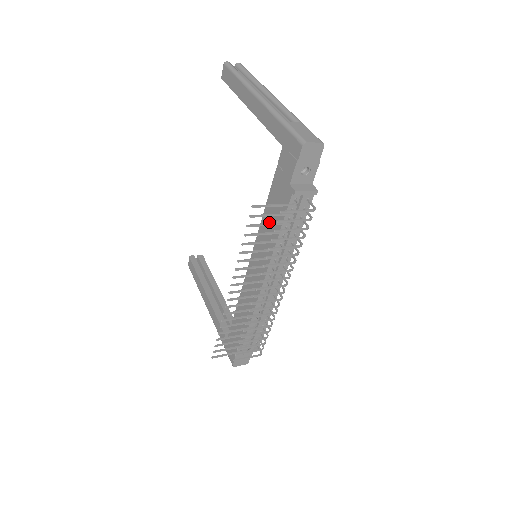
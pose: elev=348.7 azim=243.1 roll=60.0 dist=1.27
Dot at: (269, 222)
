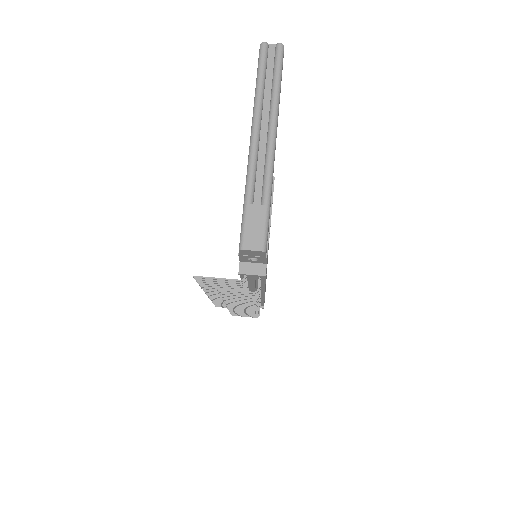
Dot at: occluded
